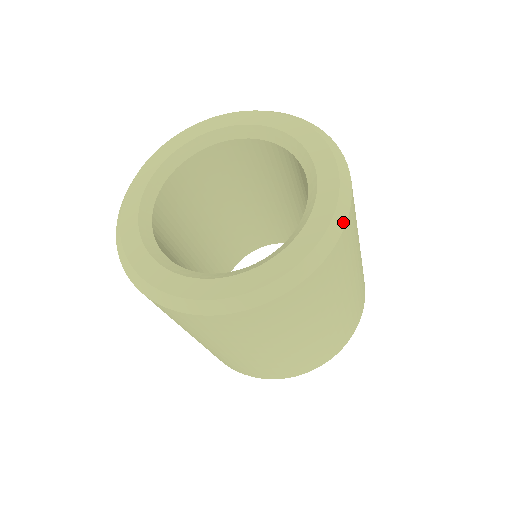
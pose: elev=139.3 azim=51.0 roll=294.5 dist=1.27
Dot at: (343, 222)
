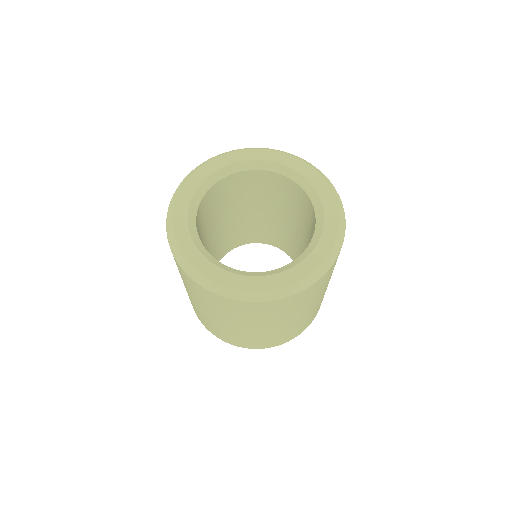
Dot at: (340, 201)
